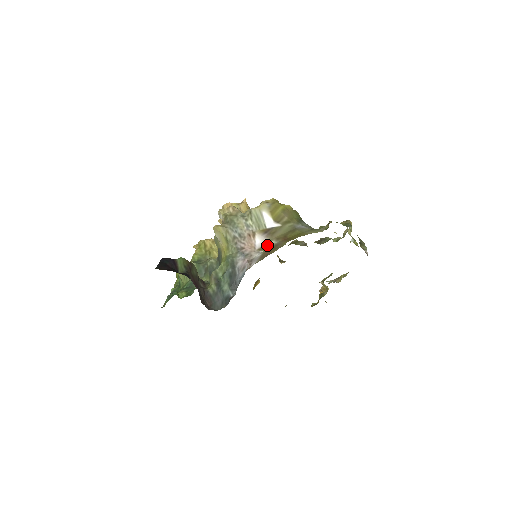
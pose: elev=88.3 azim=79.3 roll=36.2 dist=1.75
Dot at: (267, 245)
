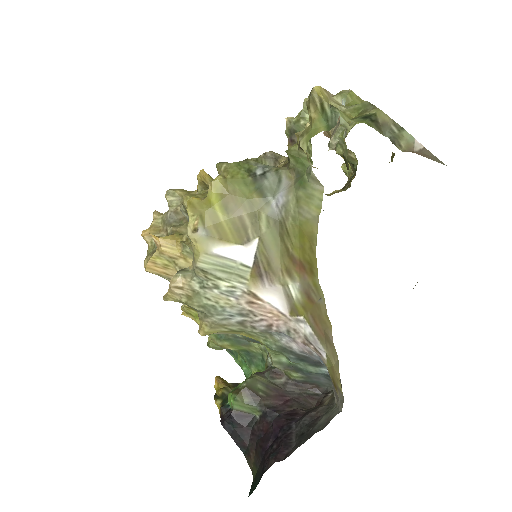
Dot at: (292, 299)
